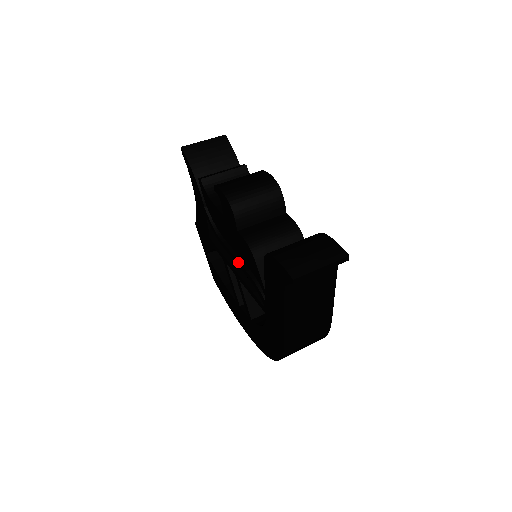
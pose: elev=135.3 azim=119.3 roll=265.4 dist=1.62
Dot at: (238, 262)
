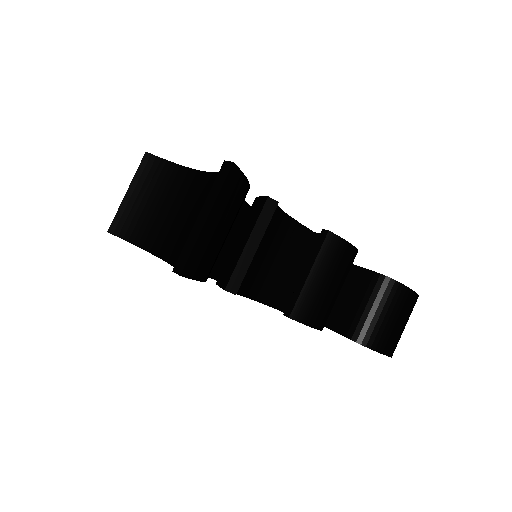
Dot at: occluded
